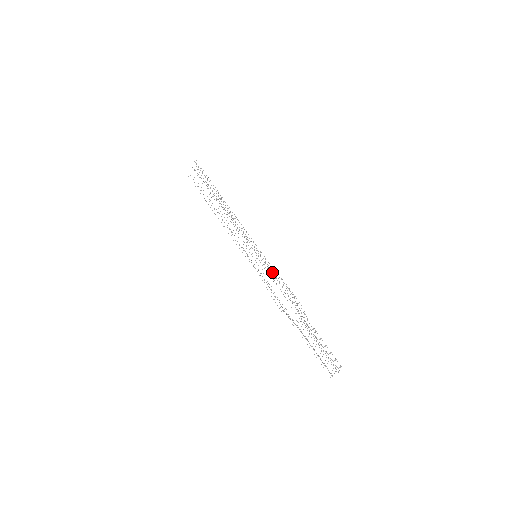
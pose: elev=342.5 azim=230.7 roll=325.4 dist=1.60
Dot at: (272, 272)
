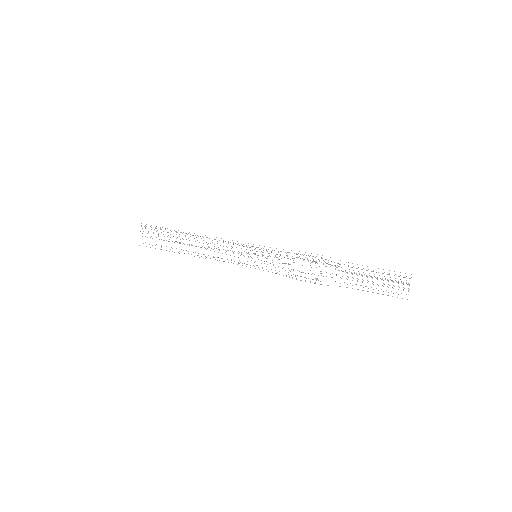
Dot at: occluded
